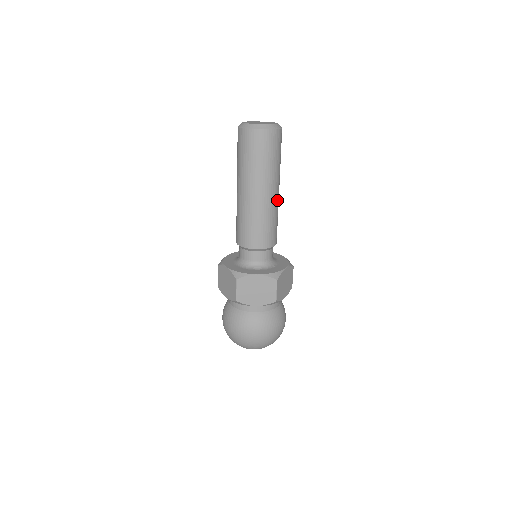
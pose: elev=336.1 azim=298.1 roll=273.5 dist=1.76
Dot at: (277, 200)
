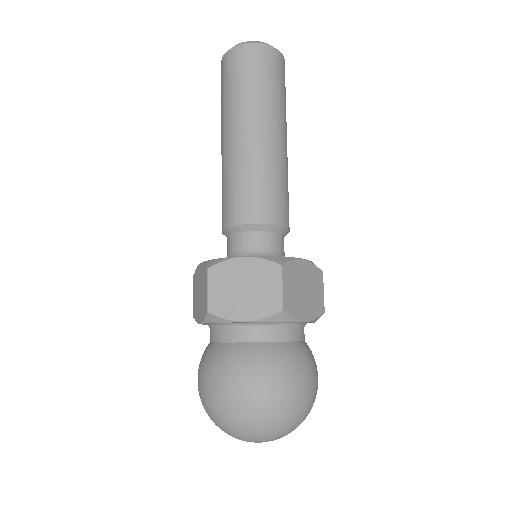
Dot at: occluded
